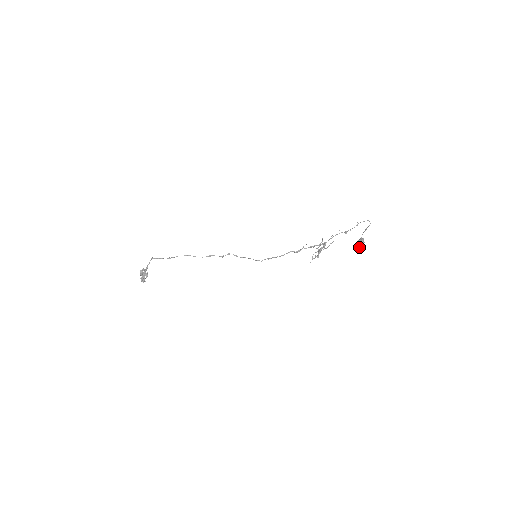
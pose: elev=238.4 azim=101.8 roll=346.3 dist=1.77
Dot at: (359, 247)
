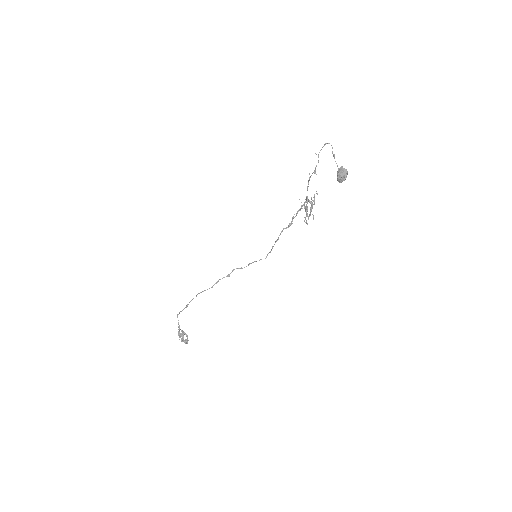
Dot at: (342, 178)
